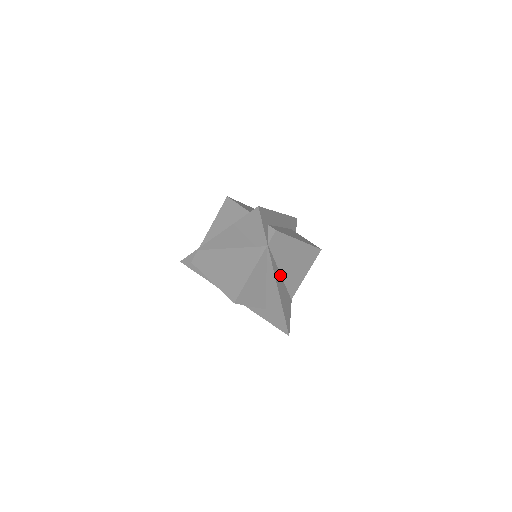
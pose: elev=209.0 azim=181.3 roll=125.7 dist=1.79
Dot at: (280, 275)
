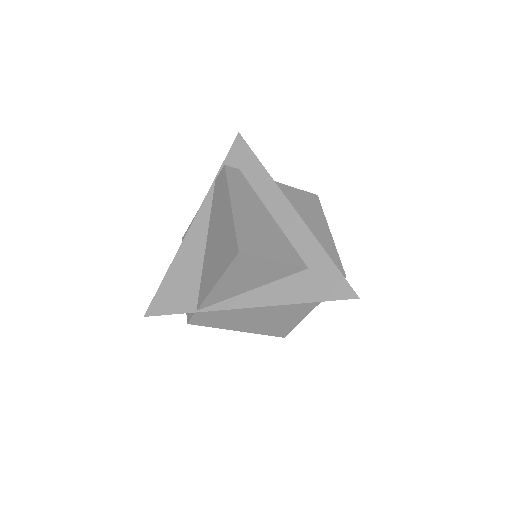
Dot at: occluded
